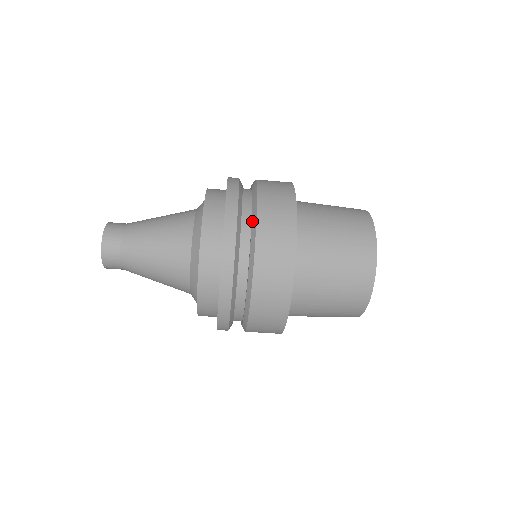
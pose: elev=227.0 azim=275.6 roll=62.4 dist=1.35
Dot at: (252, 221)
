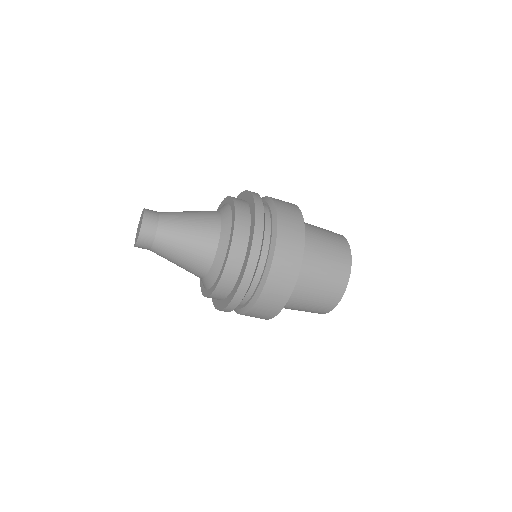
Dot at: (272, 238)
